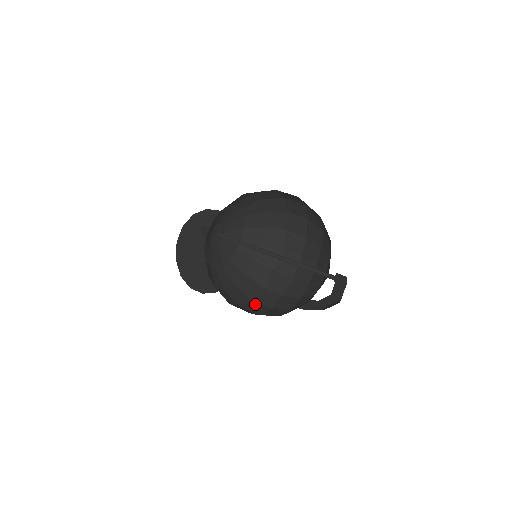
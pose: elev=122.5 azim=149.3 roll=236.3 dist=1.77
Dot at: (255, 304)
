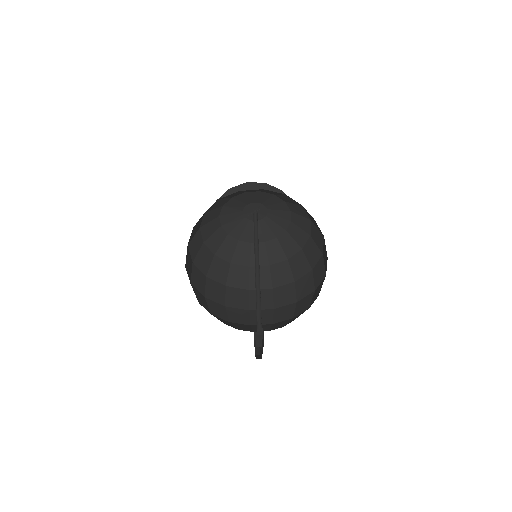
Dot at: (221, 290)
